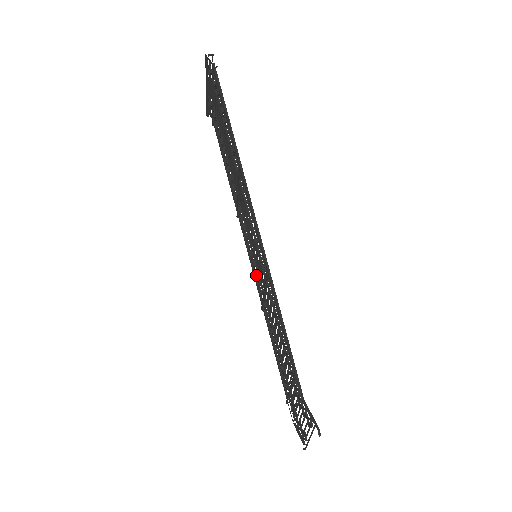
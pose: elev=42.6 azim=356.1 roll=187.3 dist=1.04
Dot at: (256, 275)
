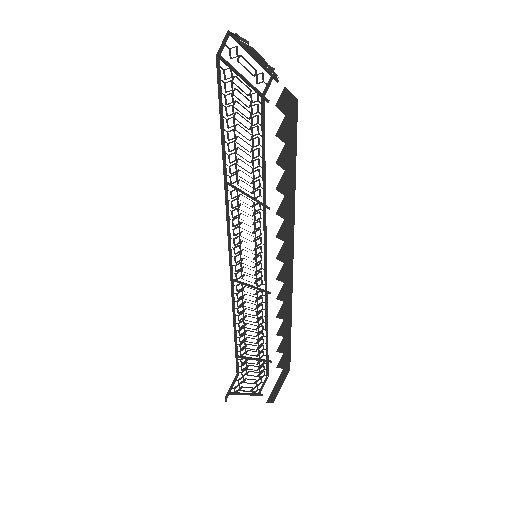
Dot at: (261, 268)
